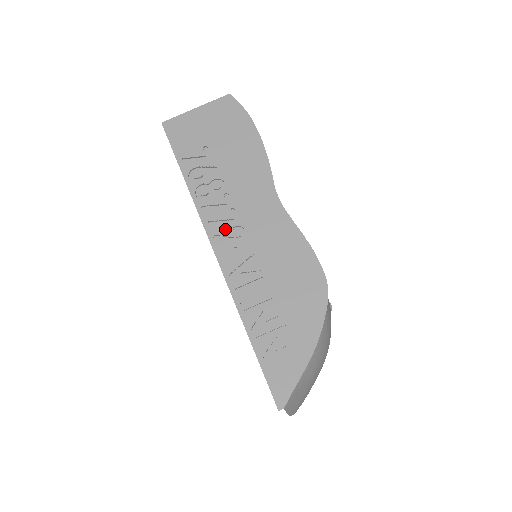
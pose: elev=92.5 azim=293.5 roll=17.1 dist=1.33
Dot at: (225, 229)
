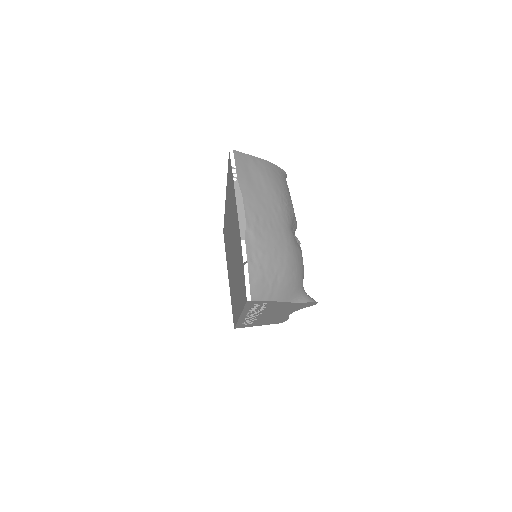
Dot at: occluded
